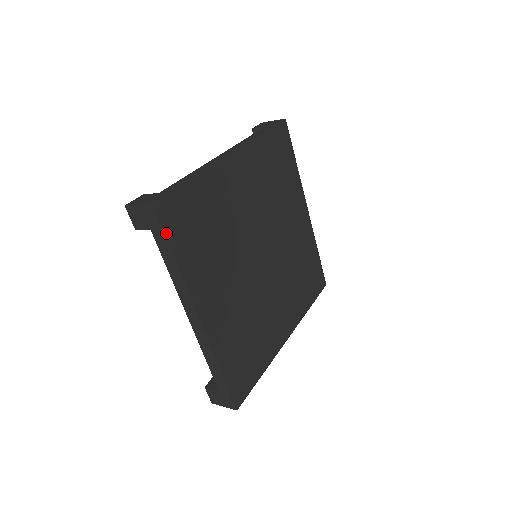
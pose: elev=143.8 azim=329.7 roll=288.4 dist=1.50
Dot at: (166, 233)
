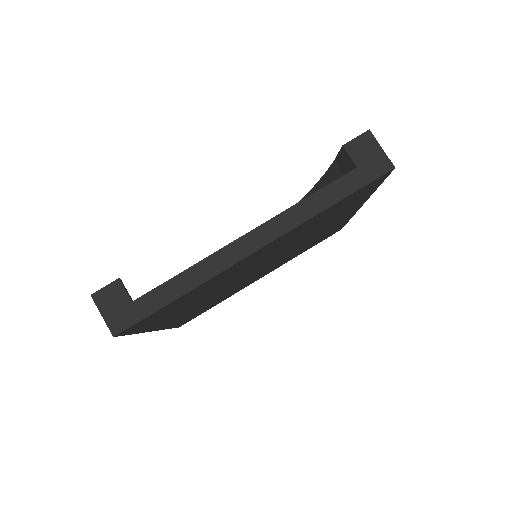
Dot at: (128, 334)
